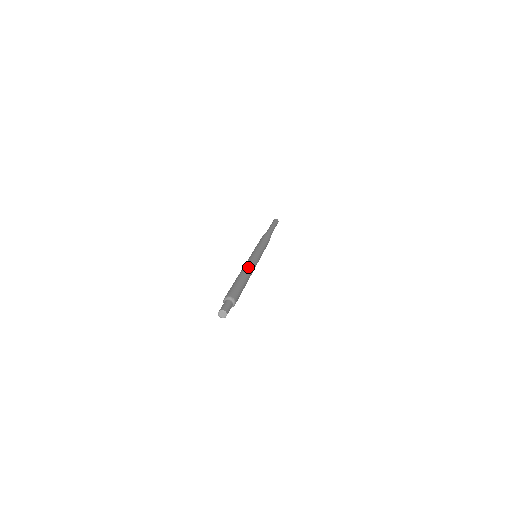
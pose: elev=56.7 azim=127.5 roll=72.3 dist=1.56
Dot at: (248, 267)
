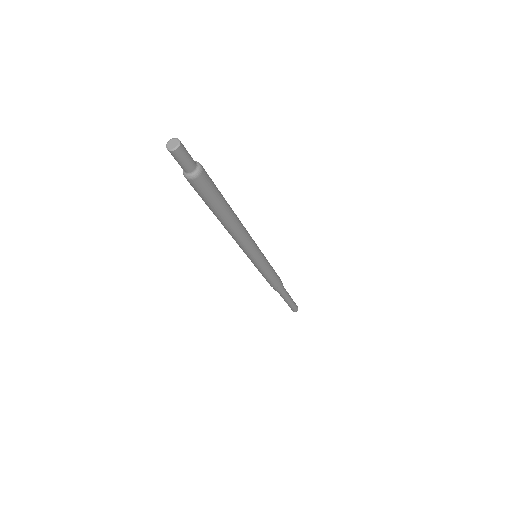
Dot at: occluded
